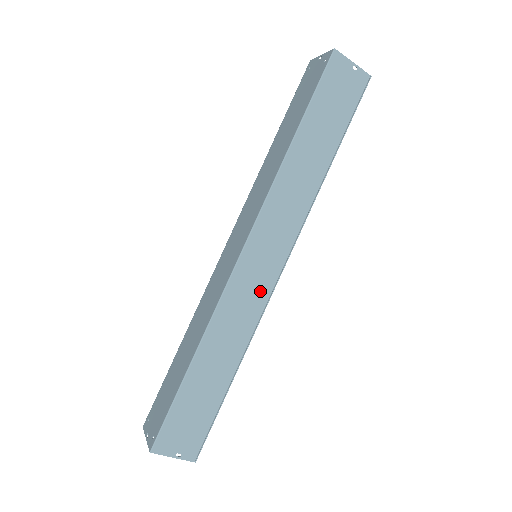
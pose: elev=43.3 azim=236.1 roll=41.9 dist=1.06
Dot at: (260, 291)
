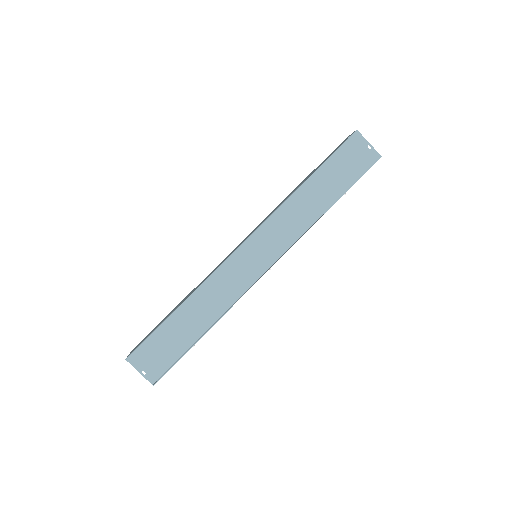
Dot at: (246, 277)
